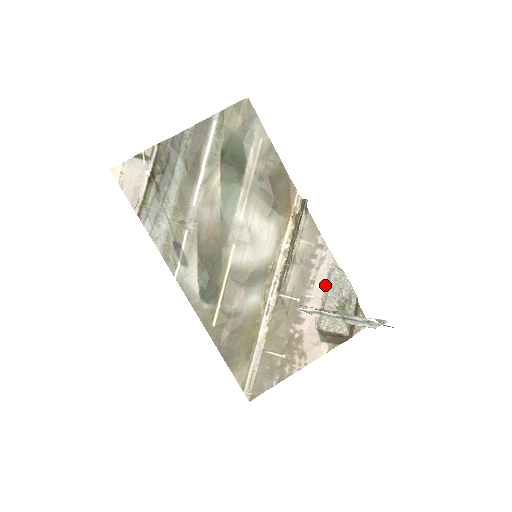
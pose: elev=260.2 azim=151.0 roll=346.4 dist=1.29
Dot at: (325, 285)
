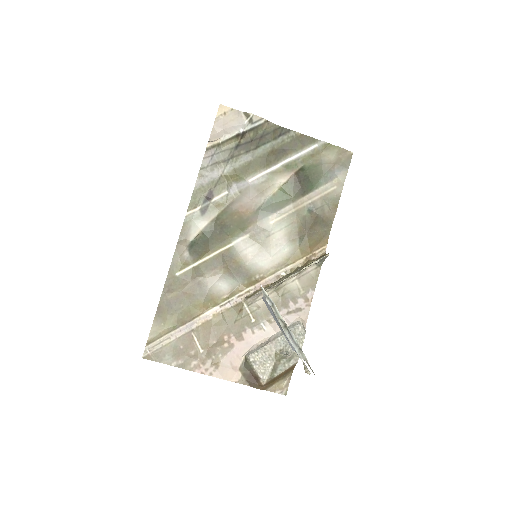
Dot at: occluded
